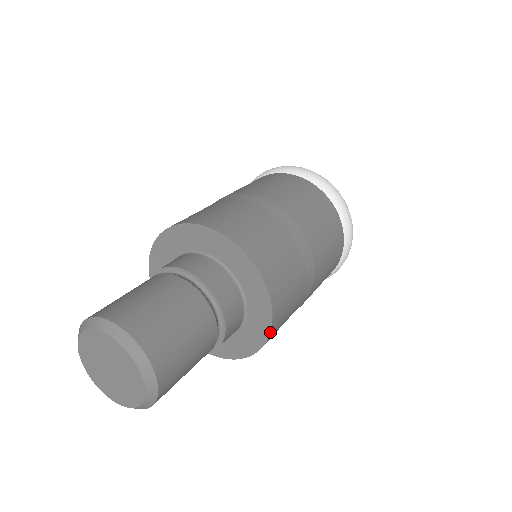
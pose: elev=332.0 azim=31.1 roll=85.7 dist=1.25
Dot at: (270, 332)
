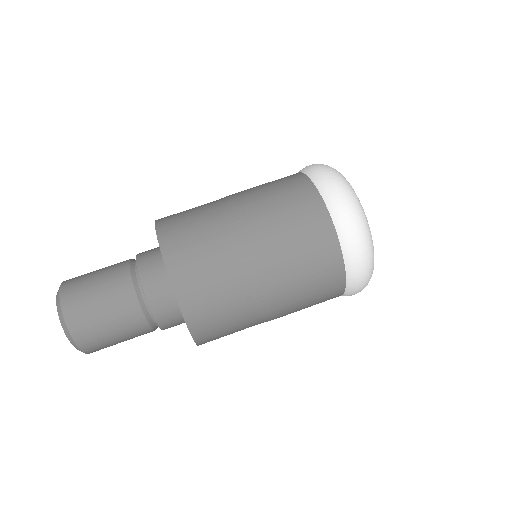
Dot at: (194, 340)
